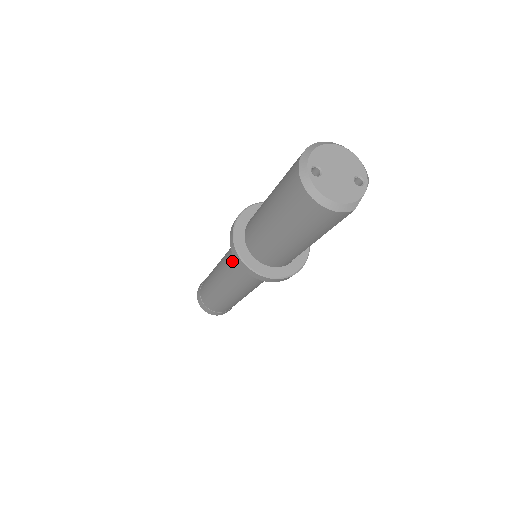
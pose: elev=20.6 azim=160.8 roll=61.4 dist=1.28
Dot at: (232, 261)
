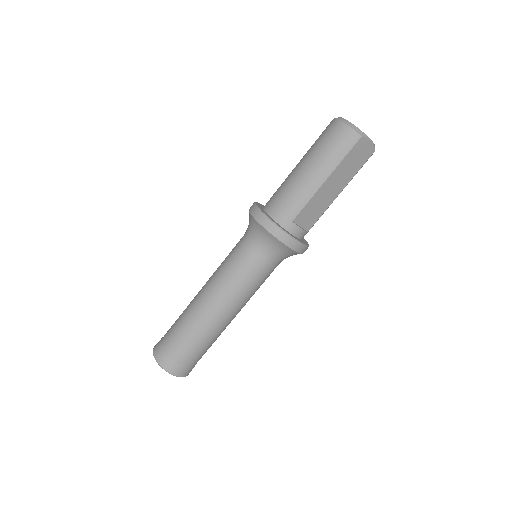
Dot at: (236, 244)
